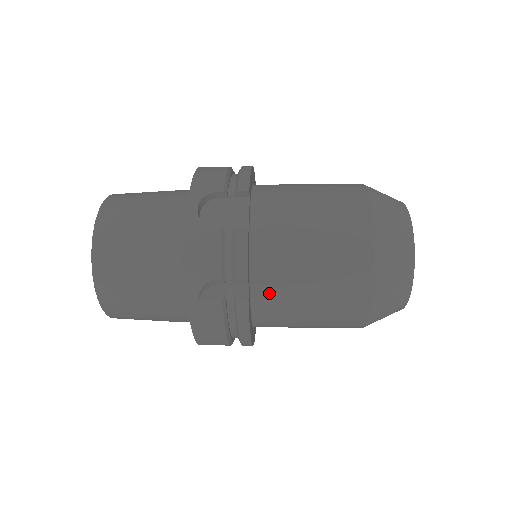
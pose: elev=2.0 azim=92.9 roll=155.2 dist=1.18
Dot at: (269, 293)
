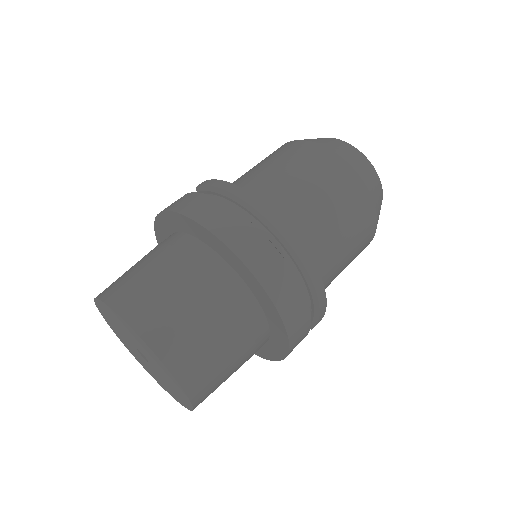
Dot at: occluded
